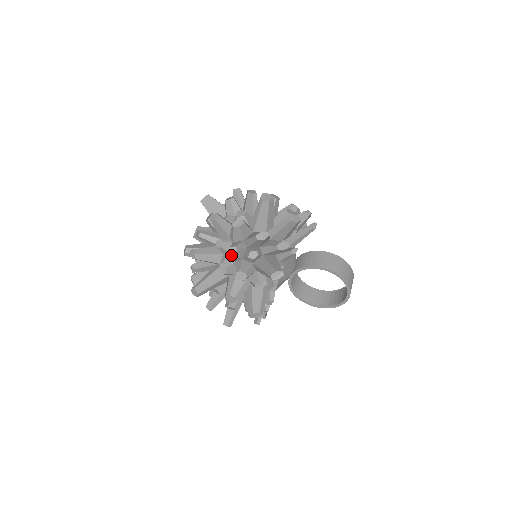
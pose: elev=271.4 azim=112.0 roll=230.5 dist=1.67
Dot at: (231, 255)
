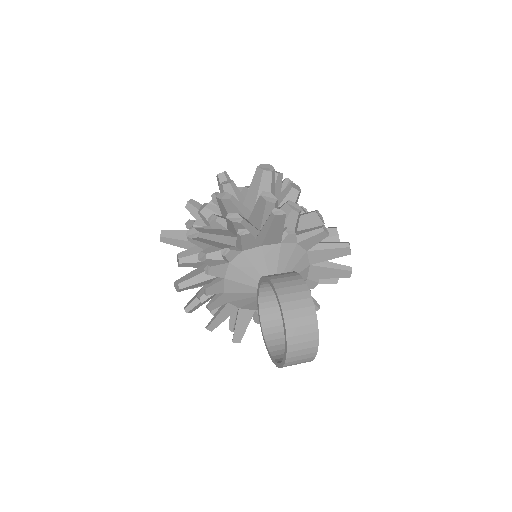
Dot at: (199, 210)
